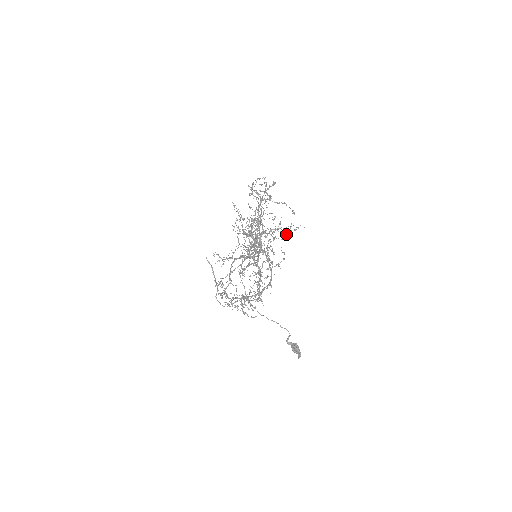
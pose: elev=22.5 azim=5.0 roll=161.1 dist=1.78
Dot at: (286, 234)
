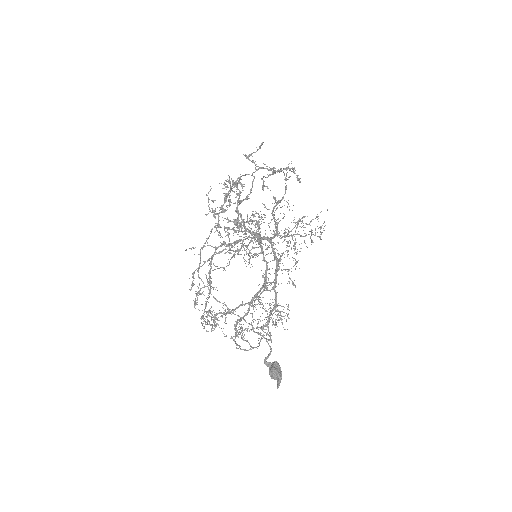
Dot at: (310, 237)
